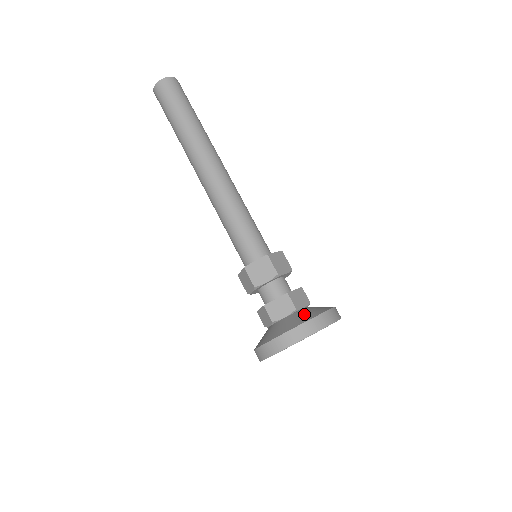
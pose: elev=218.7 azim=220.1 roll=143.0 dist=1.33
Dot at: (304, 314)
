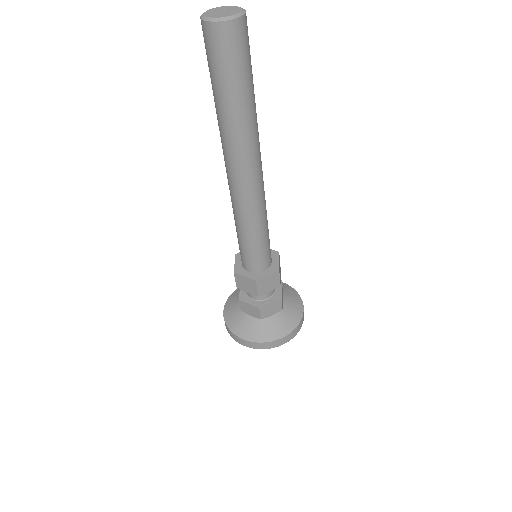
Dot at: (289, 315)
